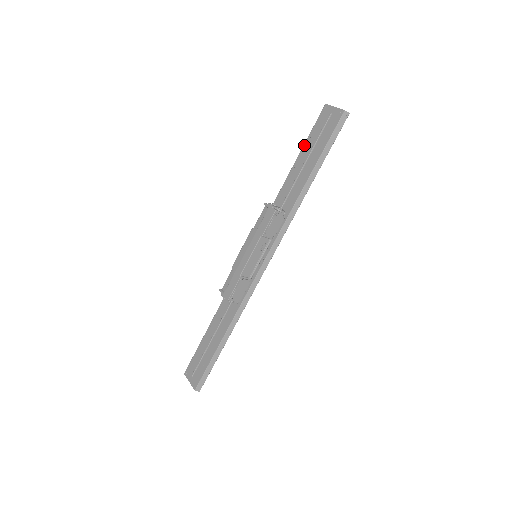
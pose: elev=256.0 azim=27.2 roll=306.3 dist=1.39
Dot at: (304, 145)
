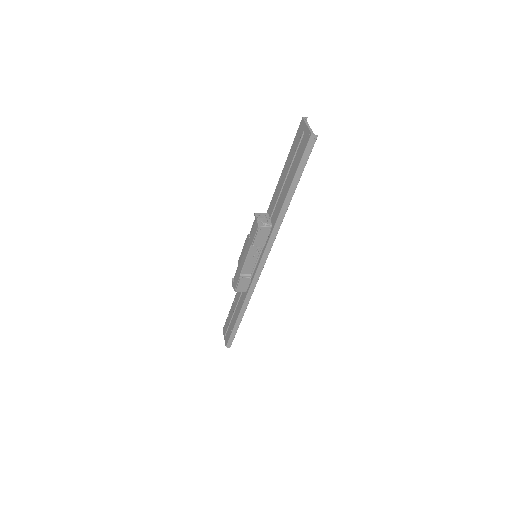
Dot at: (287, 158)
